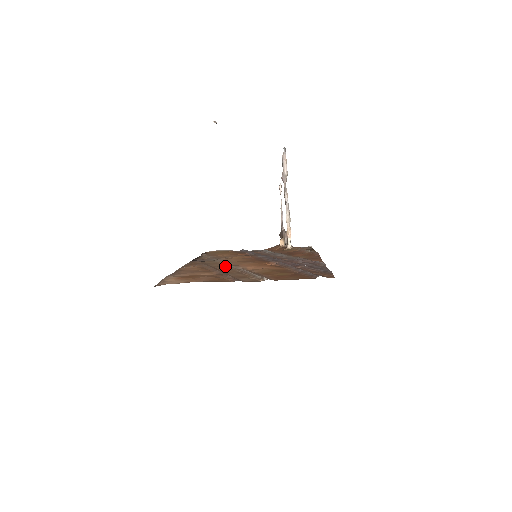
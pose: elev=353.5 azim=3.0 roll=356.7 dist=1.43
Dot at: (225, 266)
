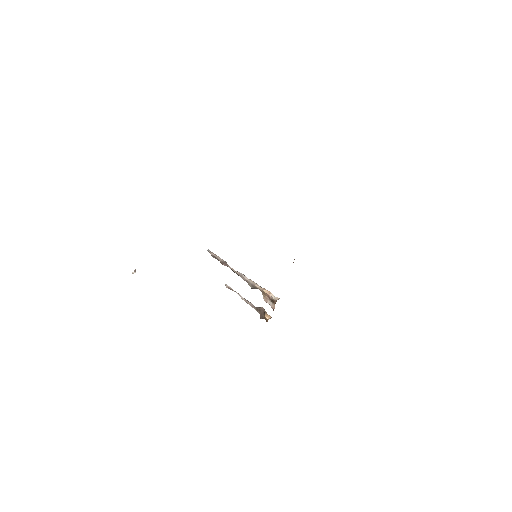
Dot at: occluded
